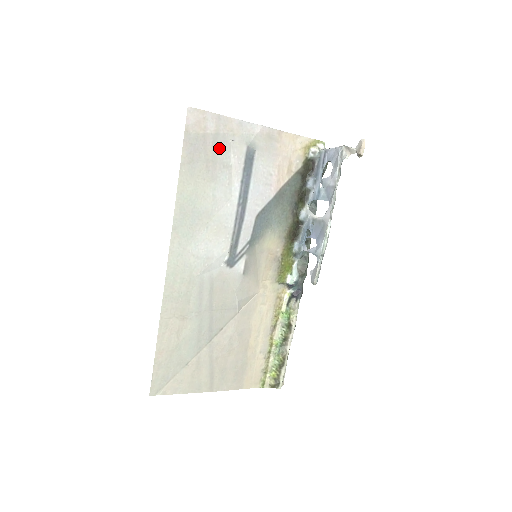
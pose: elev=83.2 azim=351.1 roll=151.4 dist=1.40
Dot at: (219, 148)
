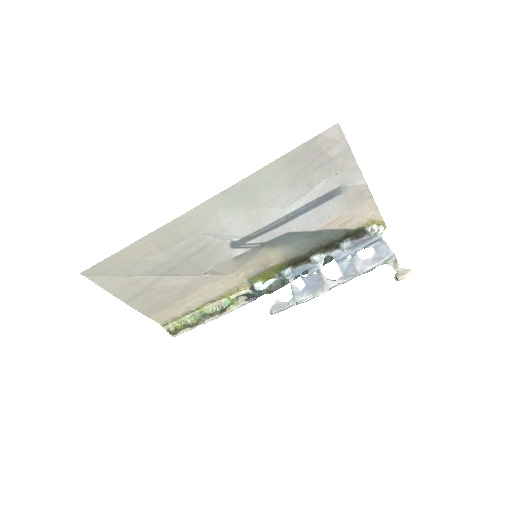
Dot at: (321, 170)
